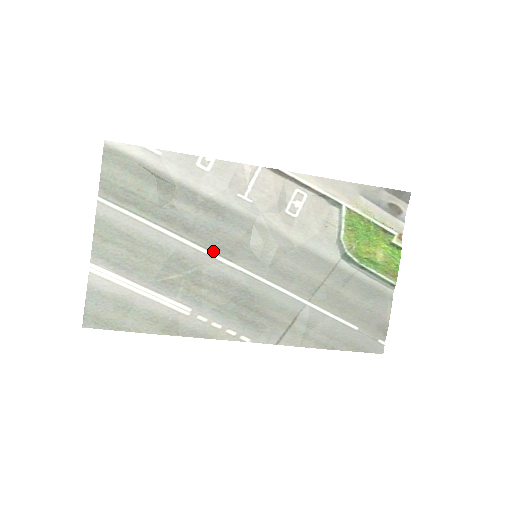
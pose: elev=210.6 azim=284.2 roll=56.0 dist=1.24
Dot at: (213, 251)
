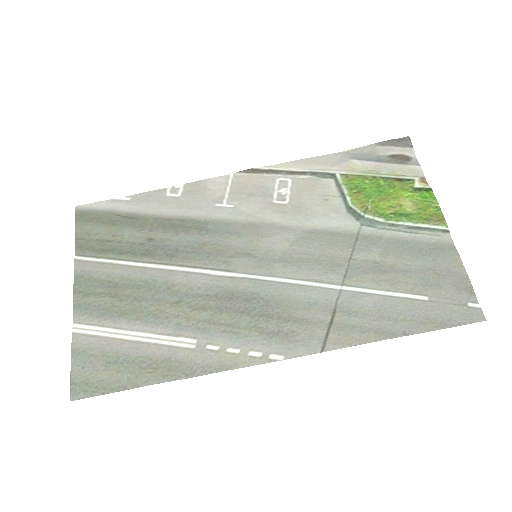
Dot at: (205, 268)
